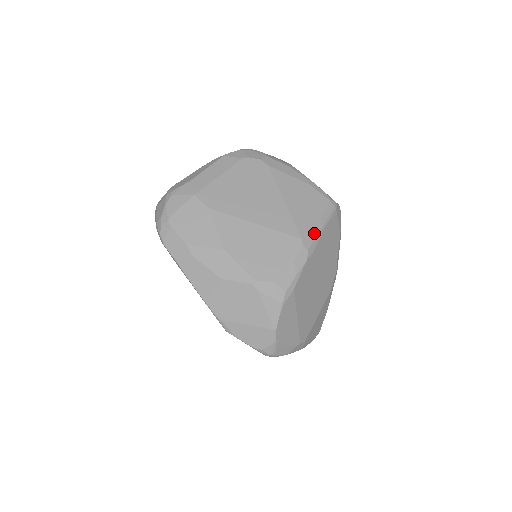
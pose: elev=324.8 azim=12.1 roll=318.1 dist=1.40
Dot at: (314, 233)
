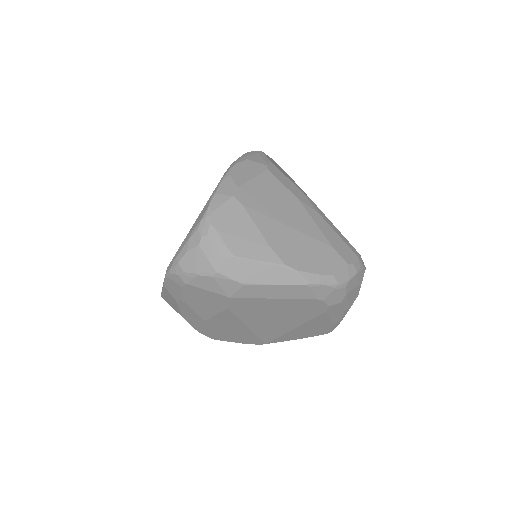
Dot at: occluded
